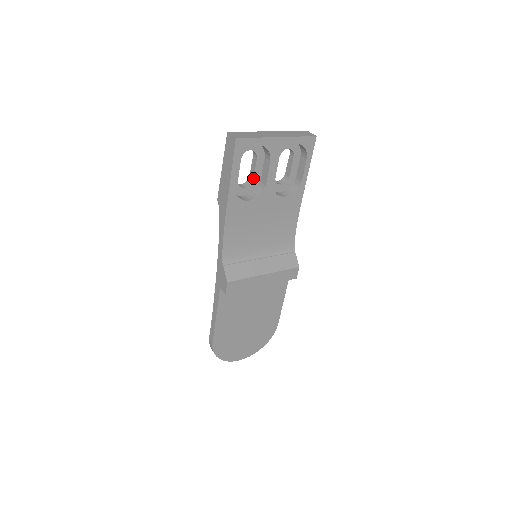
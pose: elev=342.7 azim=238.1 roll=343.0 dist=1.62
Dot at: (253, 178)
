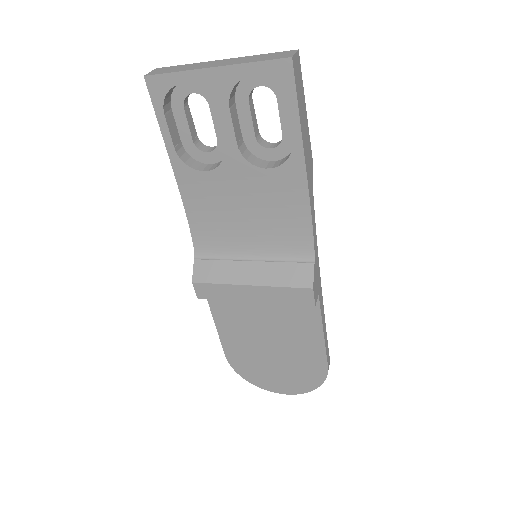
Dot at: (217, 137)
